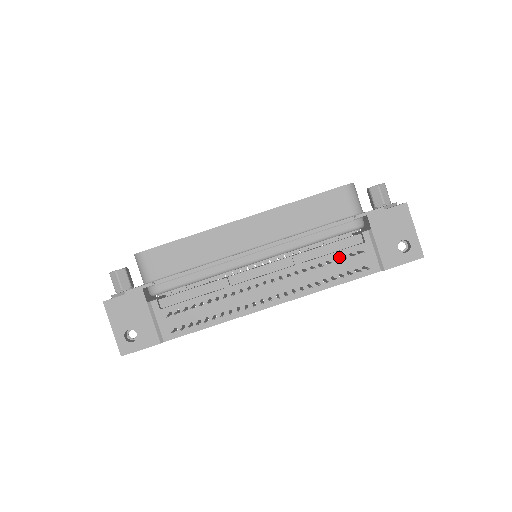
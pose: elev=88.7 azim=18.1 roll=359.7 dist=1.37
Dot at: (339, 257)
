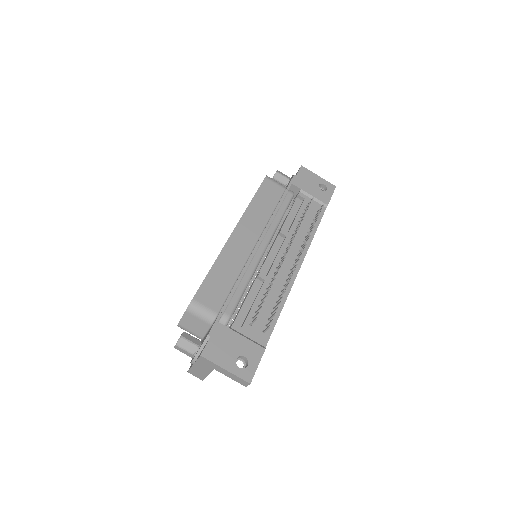
Dot at: (302, 215)
